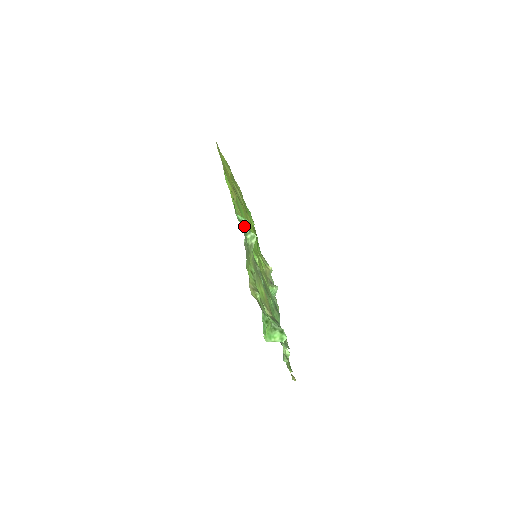
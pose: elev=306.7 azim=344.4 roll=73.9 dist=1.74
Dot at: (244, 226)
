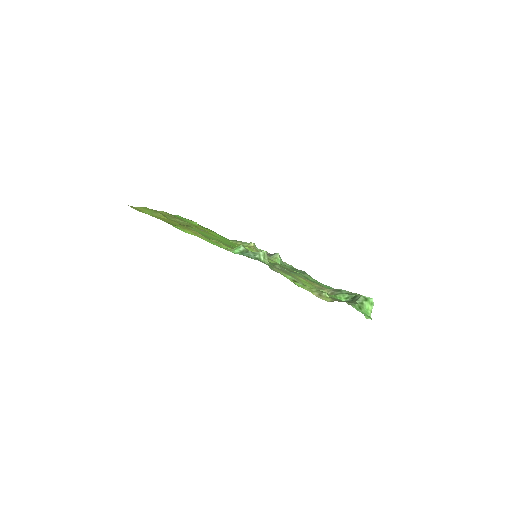
Dot at: (249, 254)
